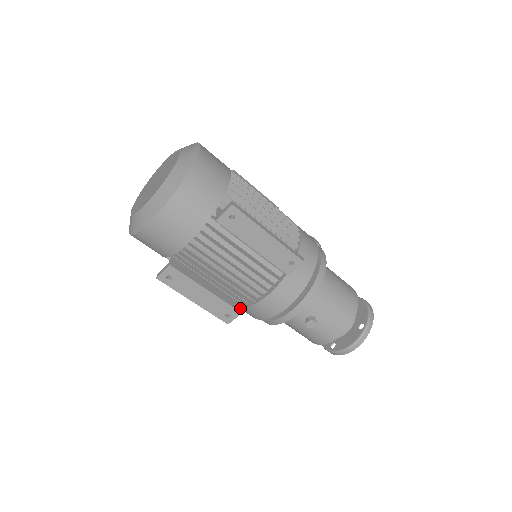
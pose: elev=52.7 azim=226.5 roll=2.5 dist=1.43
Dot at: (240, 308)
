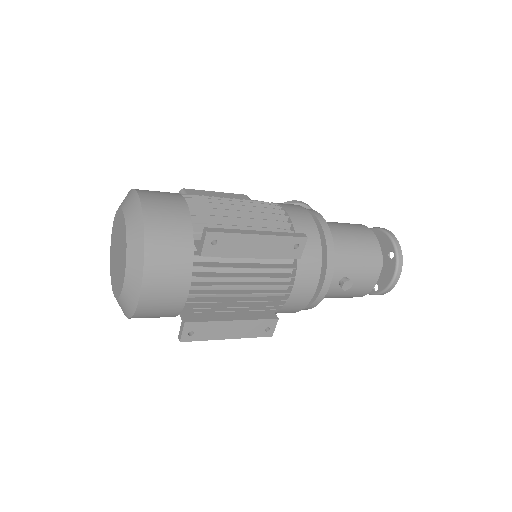
Dot at: (274, 315)
